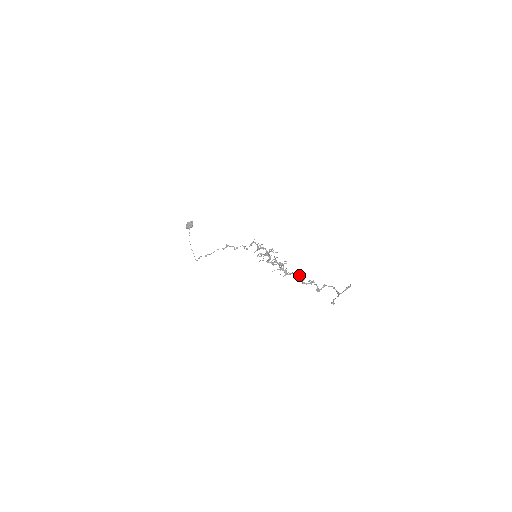
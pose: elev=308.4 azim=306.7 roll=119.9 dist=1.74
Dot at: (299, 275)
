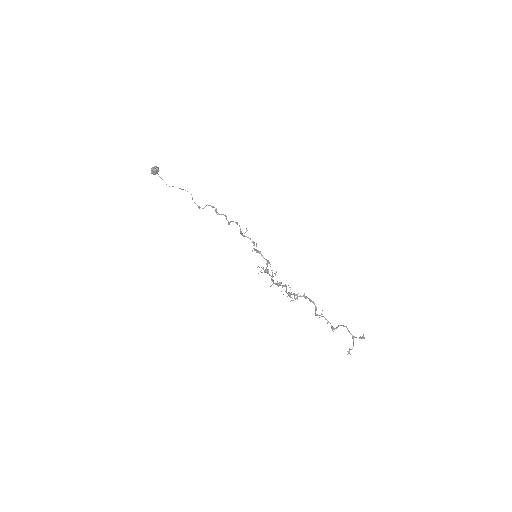
Dot at: (310, 301)
